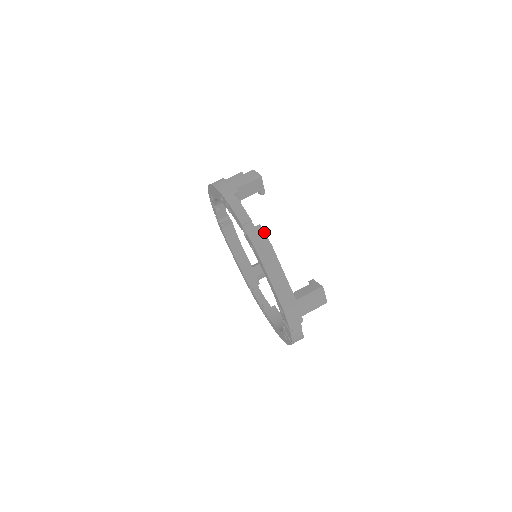
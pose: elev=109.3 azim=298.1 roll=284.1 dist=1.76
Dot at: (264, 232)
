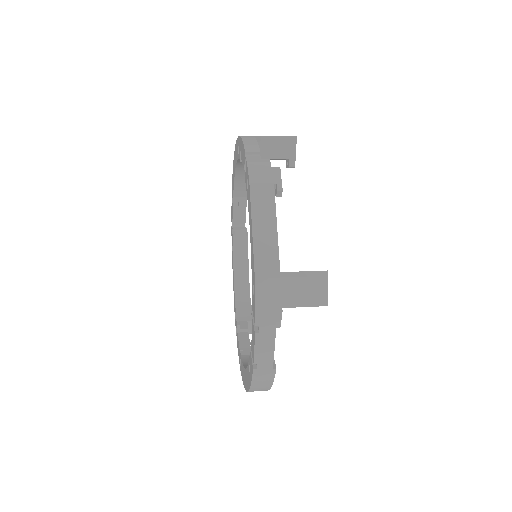
Dot at: (270, 165)
